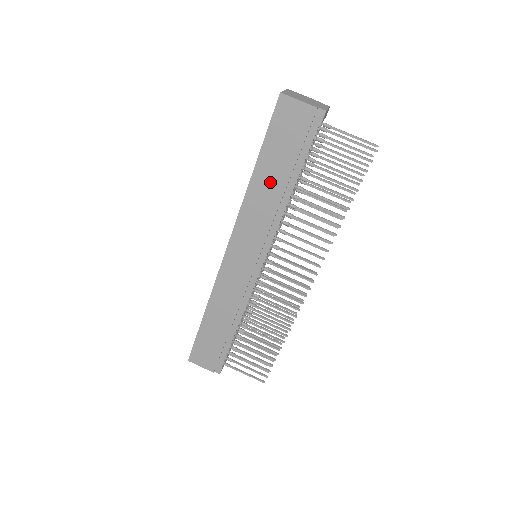
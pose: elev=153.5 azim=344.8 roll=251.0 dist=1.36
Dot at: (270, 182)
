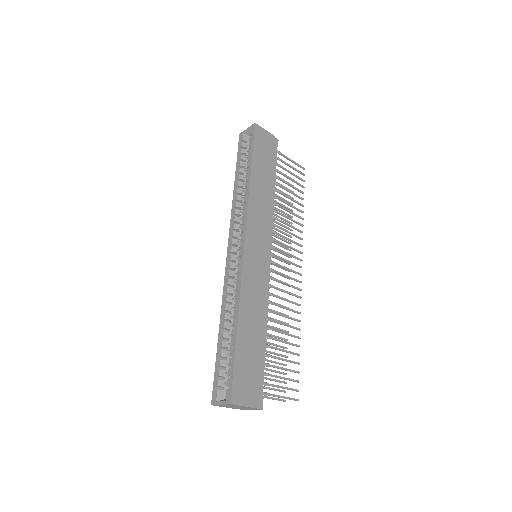
Dot at: (262, 182)
